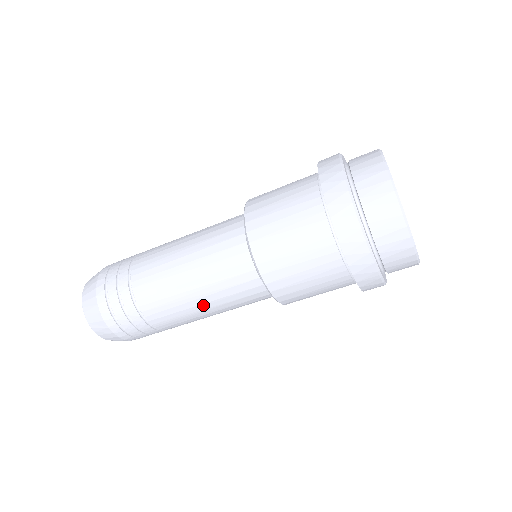
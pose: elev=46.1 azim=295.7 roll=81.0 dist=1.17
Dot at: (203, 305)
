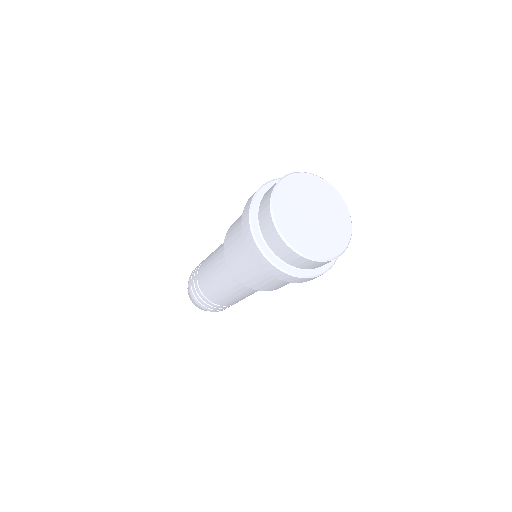
Dot at: occluded
